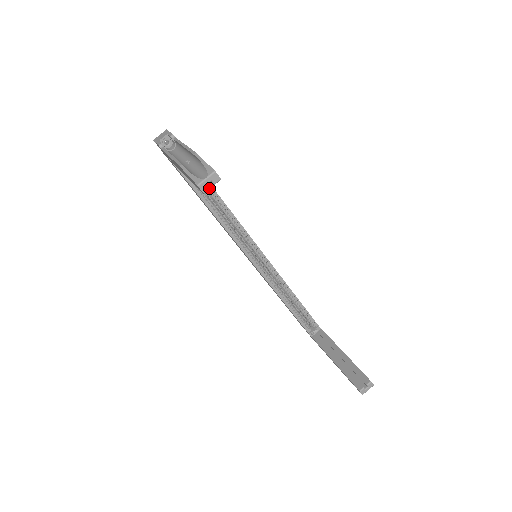
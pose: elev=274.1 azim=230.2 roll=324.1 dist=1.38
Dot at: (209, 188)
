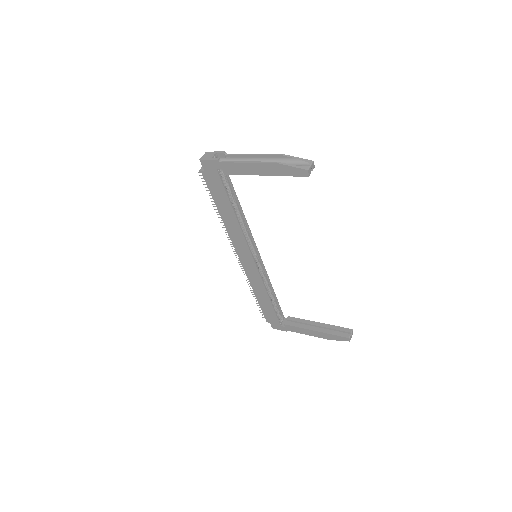
Dot at: occluded
